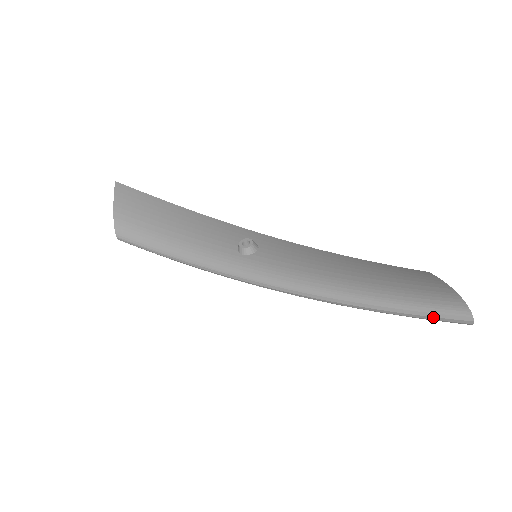
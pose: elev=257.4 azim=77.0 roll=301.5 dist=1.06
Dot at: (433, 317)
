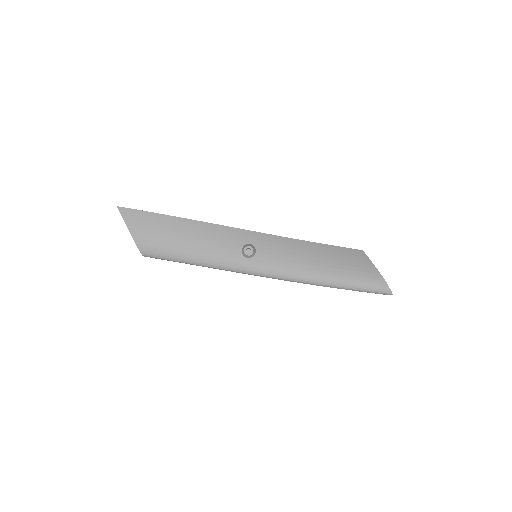
Dot at: occluded
